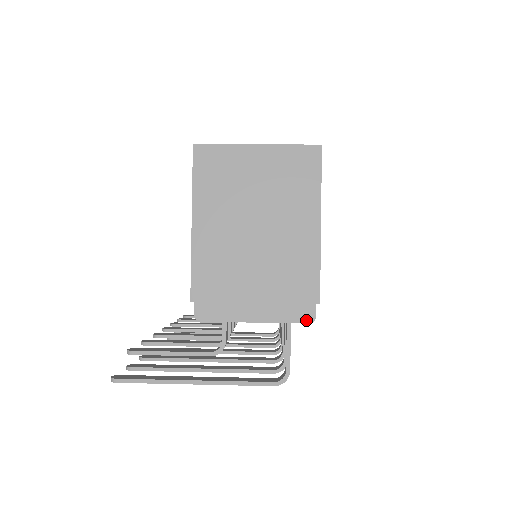
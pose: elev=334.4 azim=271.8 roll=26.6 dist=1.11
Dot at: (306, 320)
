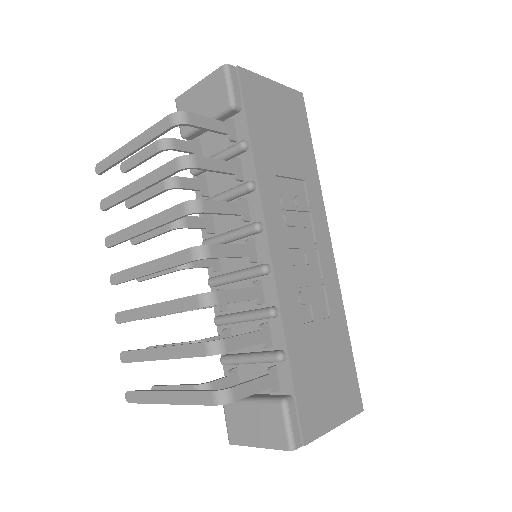
Dot at: (223, 67)
